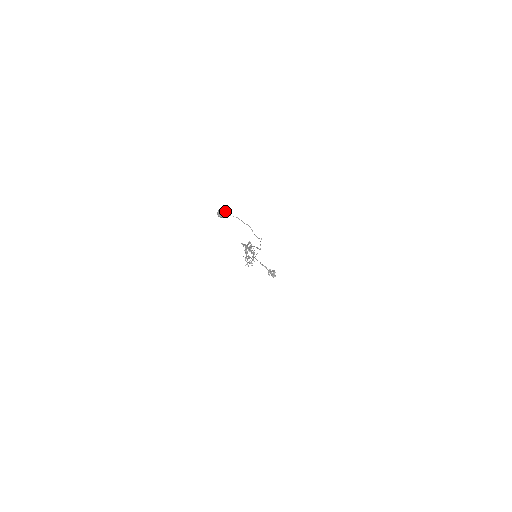
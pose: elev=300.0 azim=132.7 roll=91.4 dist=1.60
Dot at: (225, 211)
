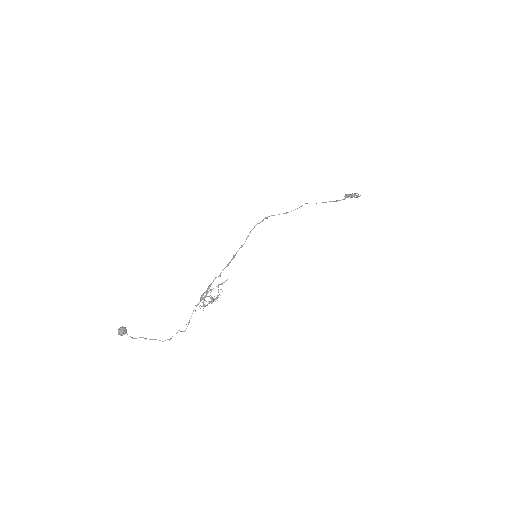
Dot at: (120, 335)
